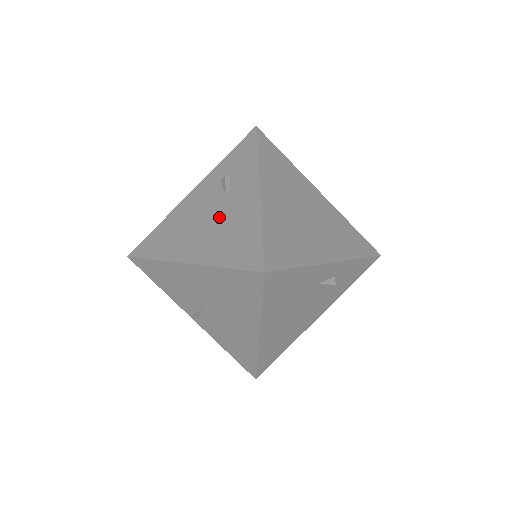
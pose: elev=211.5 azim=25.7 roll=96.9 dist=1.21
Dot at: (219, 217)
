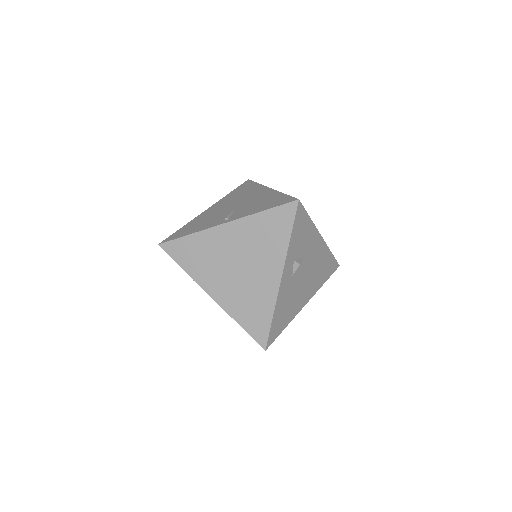
Dot at: occluded
